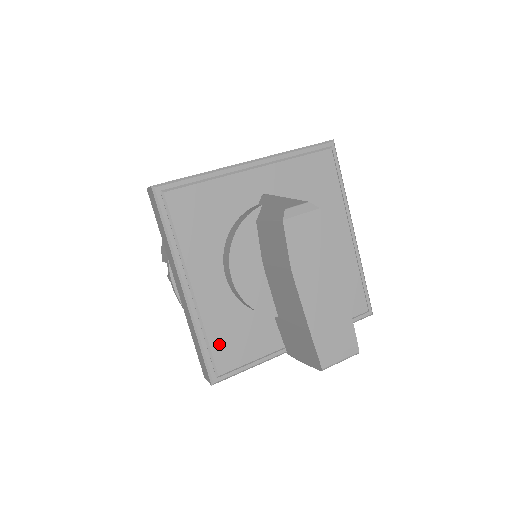
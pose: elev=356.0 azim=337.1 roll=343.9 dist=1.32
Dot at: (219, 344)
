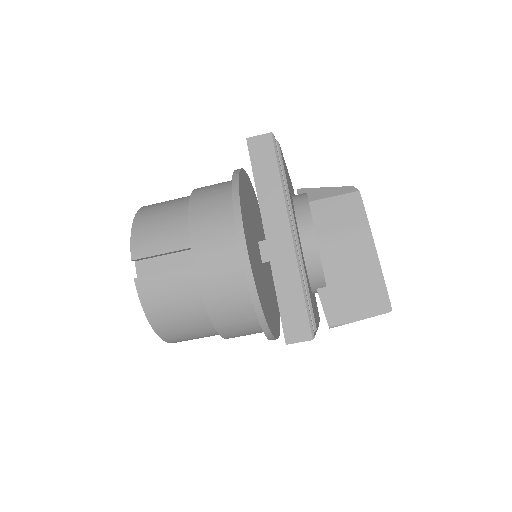
Dot at: (310, 297)
